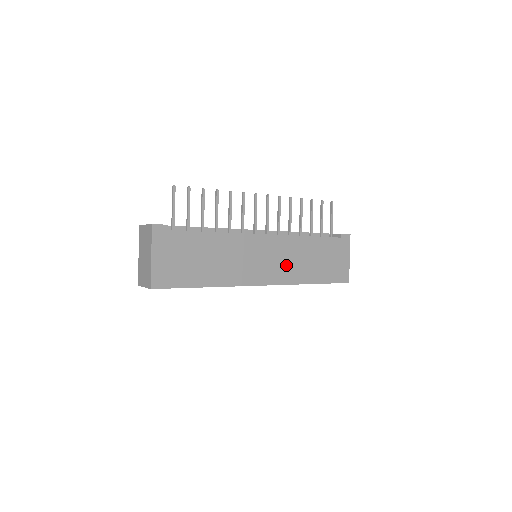
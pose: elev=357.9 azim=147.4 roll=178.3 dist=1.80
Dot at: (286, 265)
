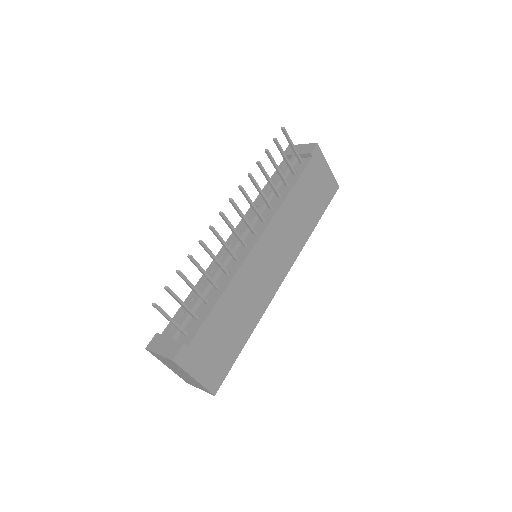
Dot at: (289, 241)
